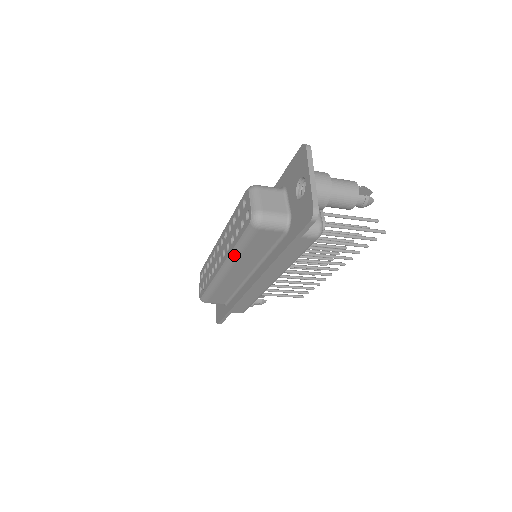
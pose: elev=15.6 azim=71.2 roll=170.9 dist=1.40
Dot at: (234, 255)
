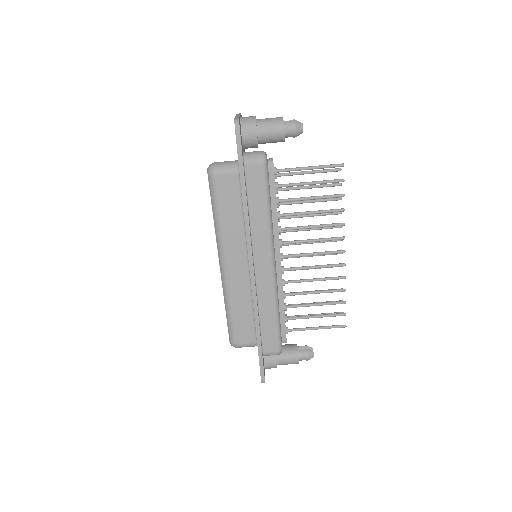
Dot at: (218, 231)
